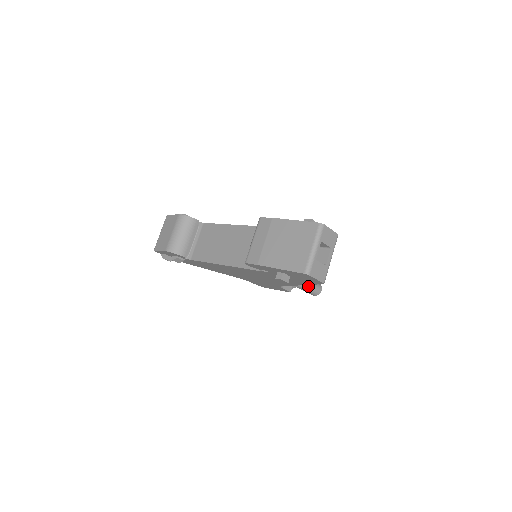
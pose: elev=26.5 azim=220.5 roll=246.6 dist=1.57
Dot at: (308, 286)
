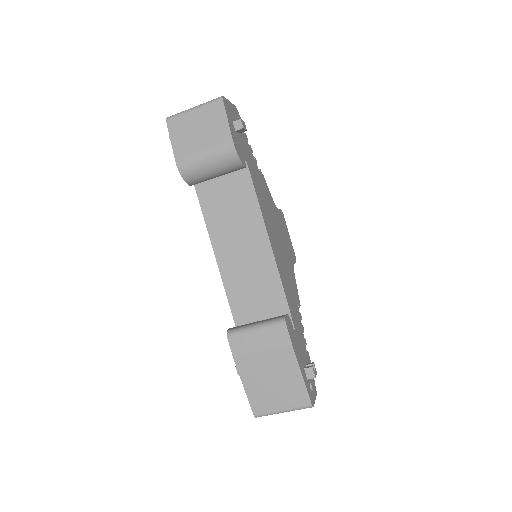
Dot at: occluded
